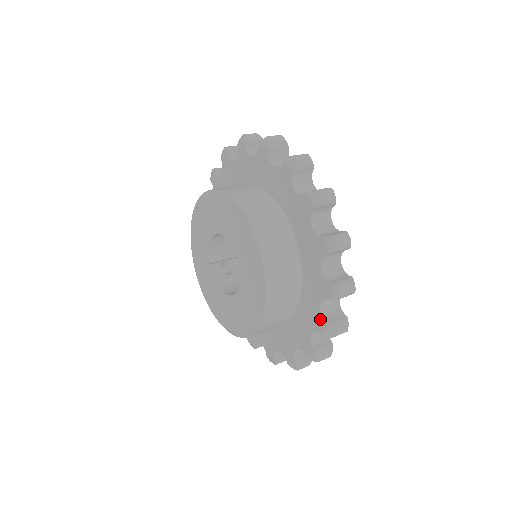
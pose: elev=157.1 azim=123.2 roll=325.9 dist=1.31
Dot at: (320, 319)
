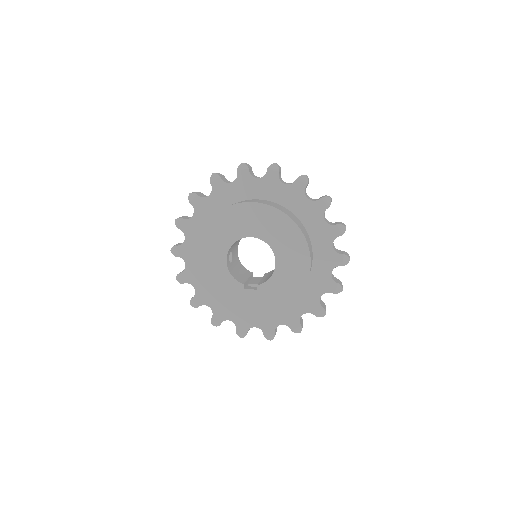
Dot at: (317, 204)
